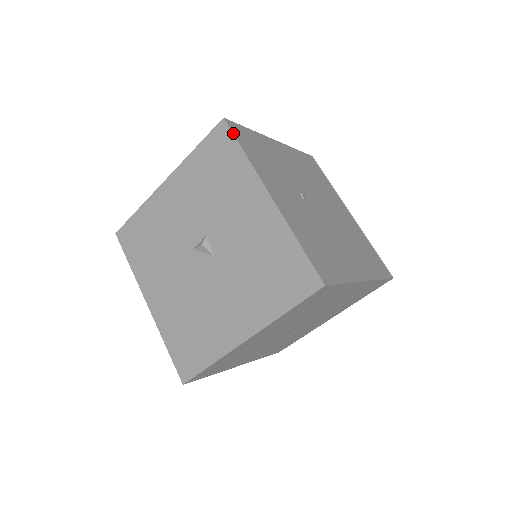
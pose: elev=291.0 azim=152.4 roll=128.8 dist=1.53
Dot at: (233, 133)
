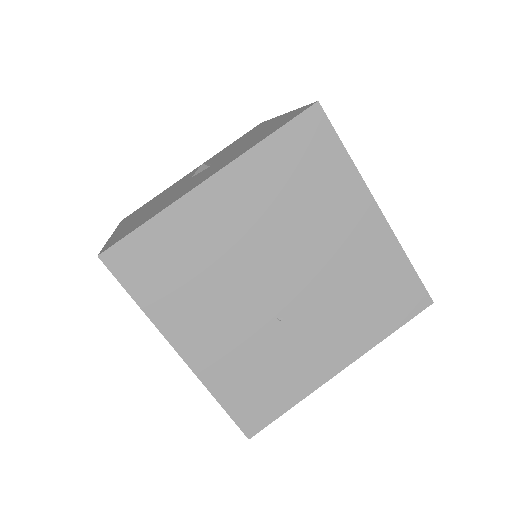
Dot at: occluded
